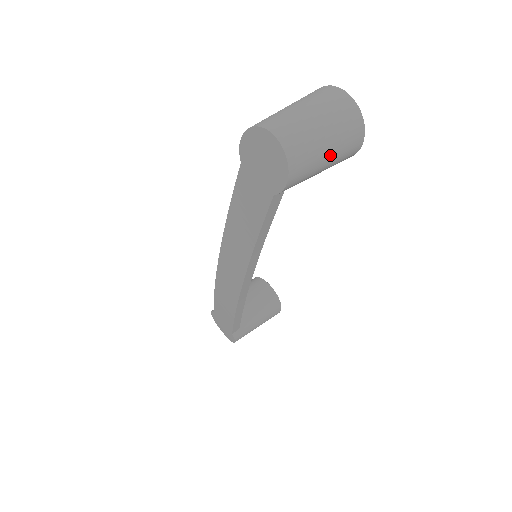
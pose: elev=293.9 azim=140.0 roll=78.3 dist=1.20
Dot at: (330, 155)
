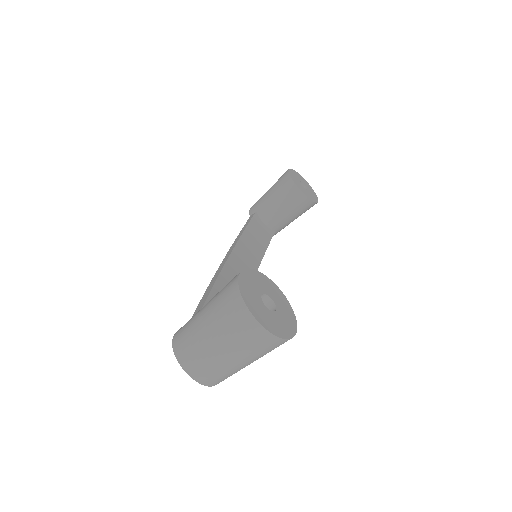
Dot at: (257, 359)
